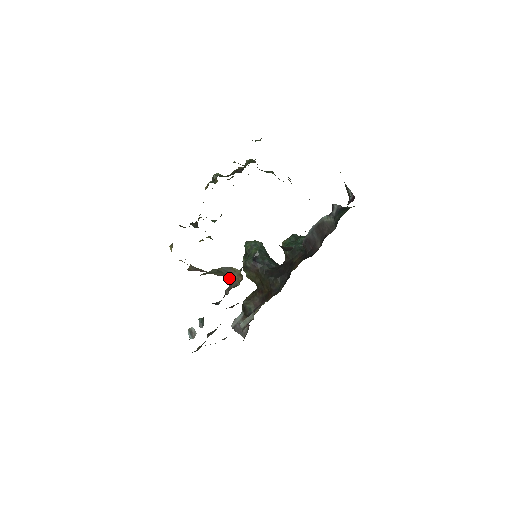
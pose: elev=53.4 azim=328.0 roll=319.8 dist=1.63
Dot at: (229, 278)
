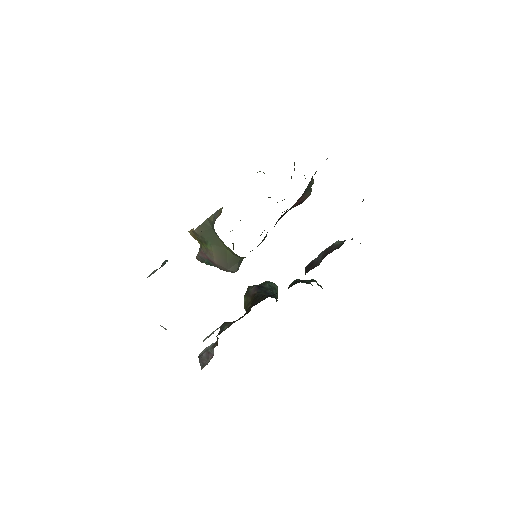
Dot at: (213, 225)
